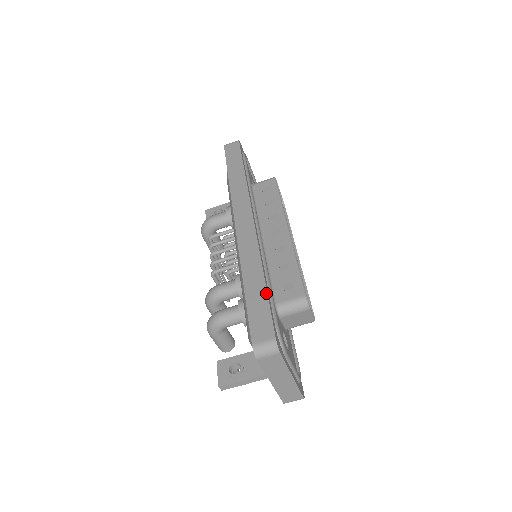
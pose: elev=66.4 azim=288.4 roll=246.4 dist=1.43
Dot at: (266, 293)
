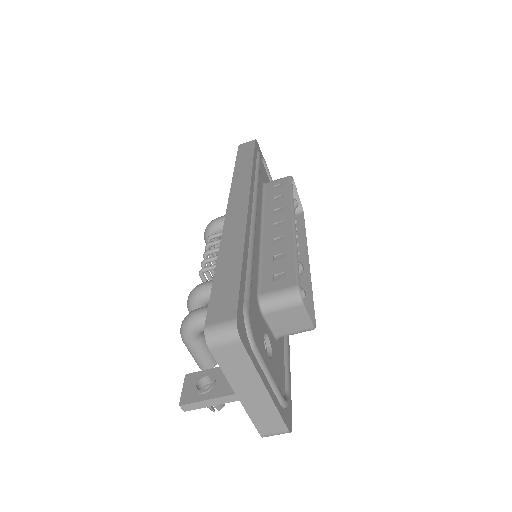
Dot at: (240, 270)
